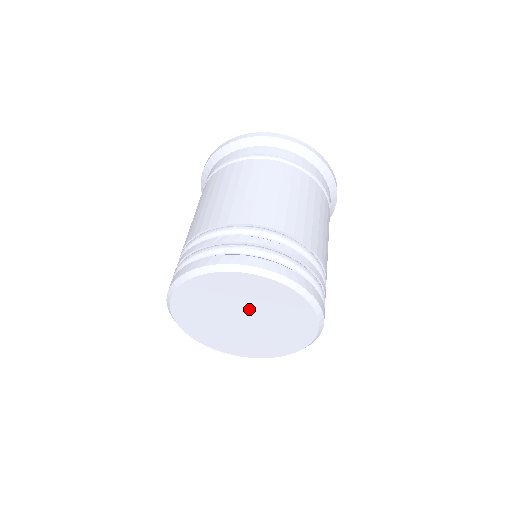
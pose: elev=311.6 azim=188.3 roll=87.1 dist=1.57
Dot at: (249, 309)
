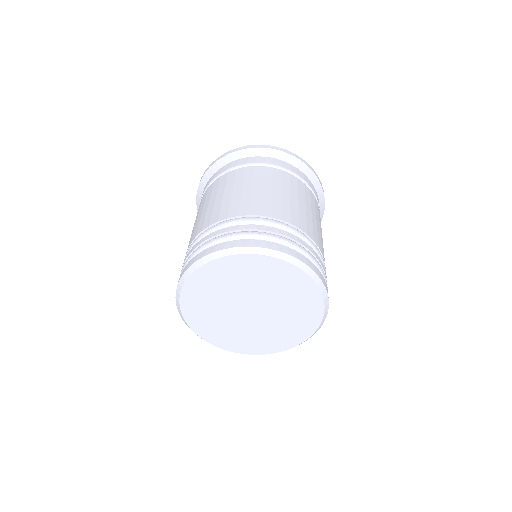
Dot at: (266, 300)
